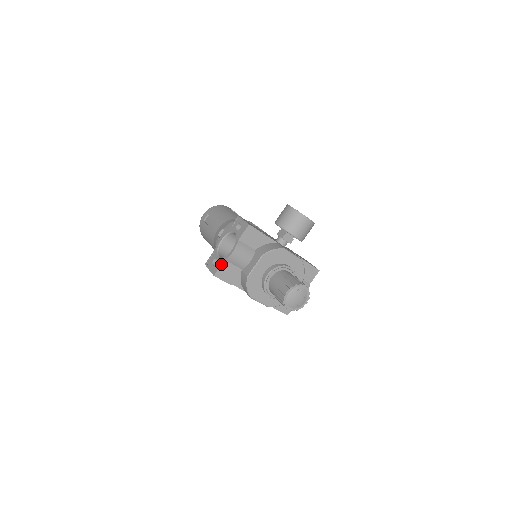
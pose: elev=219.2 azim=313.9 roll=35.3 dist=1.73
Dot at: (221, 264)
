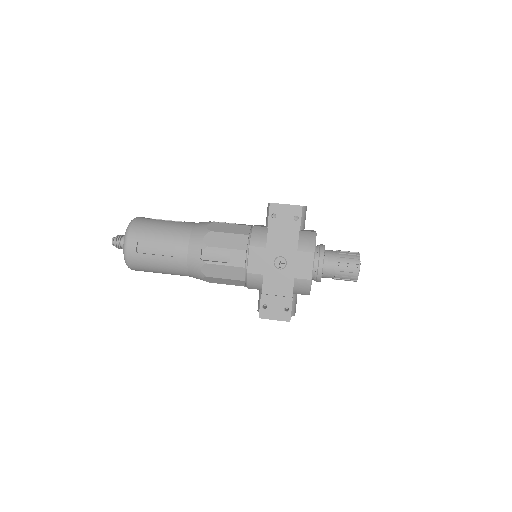
Dot at: occluded
